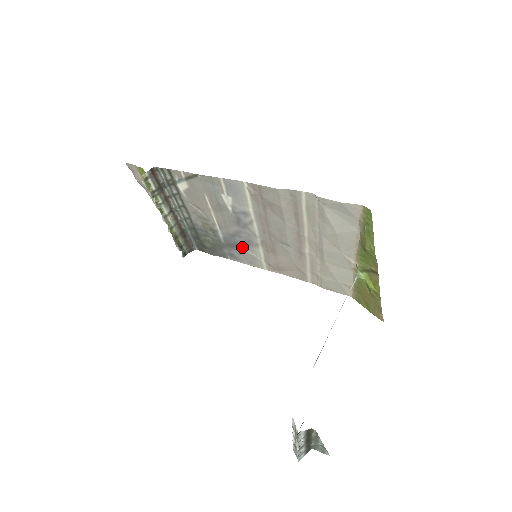
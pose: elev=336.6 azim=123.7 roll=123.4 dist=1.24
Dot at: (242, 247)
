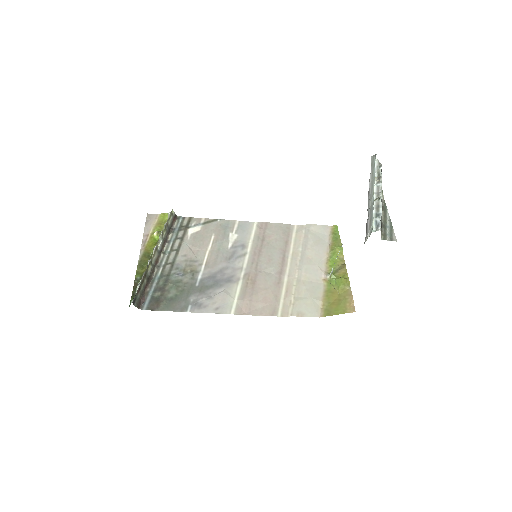
Dot at: (219, 286)
